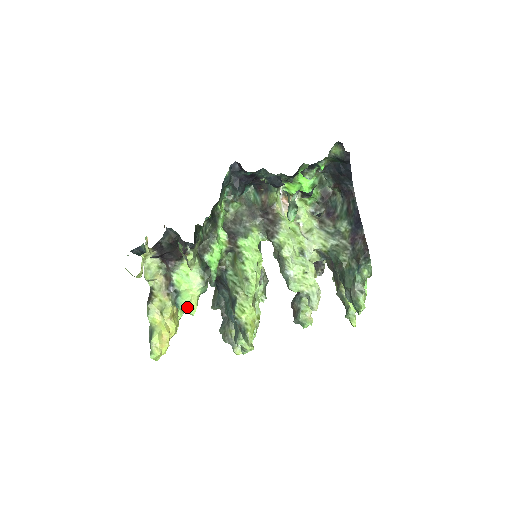
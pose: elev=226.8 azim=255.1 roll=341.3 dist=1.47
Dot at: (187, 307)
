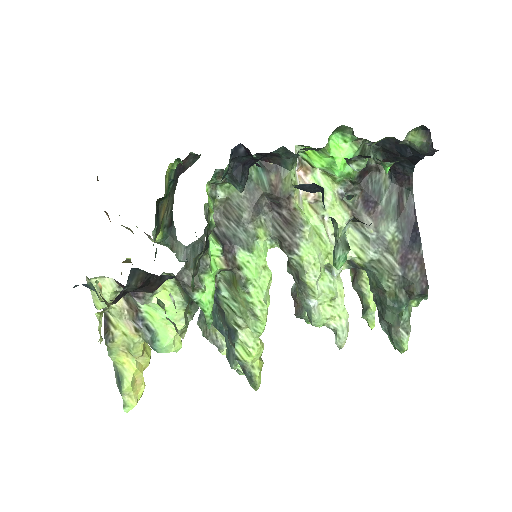
Dot at: (169, 351)
